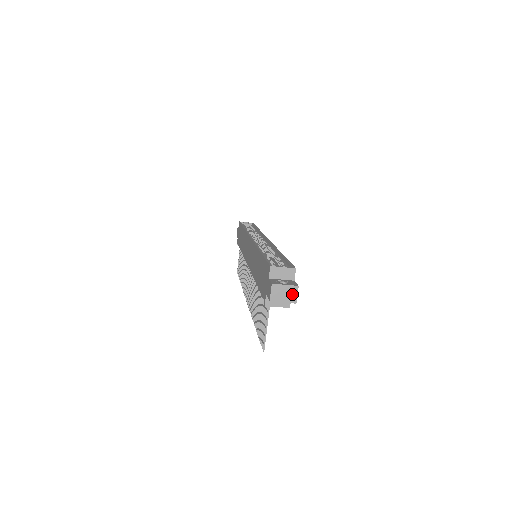
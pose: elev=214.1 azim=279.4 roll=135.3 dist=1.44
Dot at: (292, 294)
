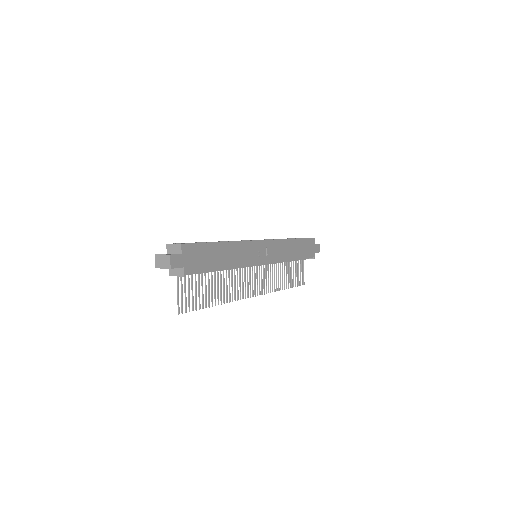
Dot at: (167, 261)
